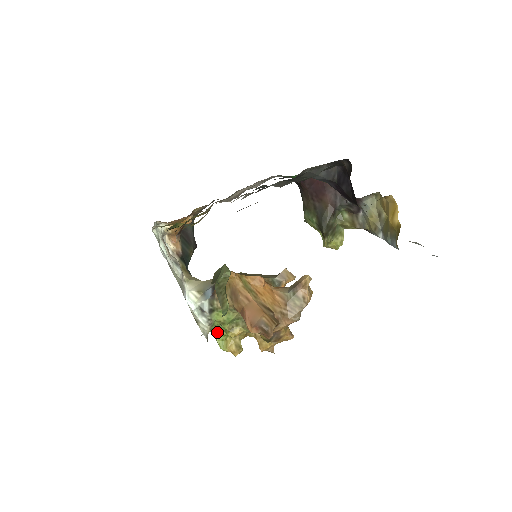
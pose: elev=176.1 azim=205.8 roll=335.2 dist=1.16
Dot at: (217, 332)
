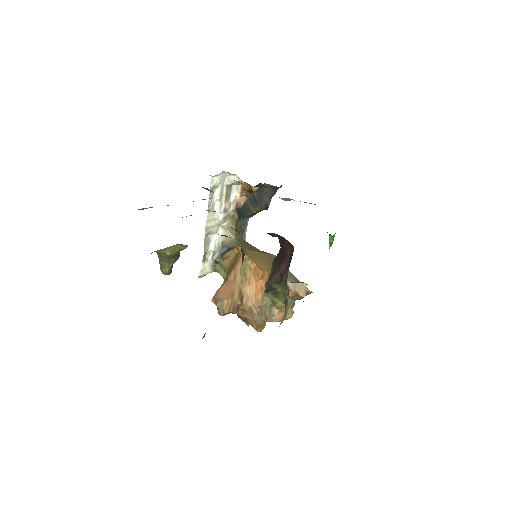
Dot at: occluded
